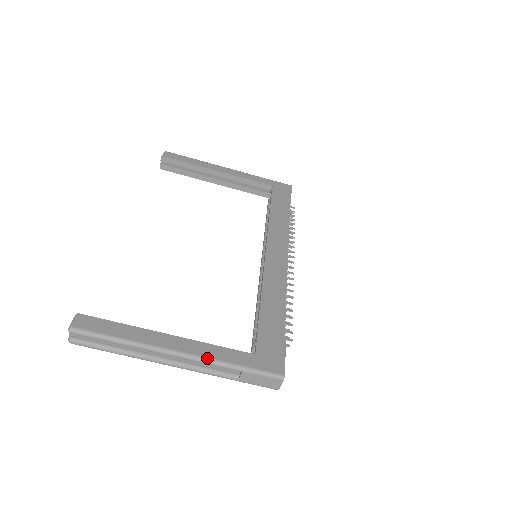
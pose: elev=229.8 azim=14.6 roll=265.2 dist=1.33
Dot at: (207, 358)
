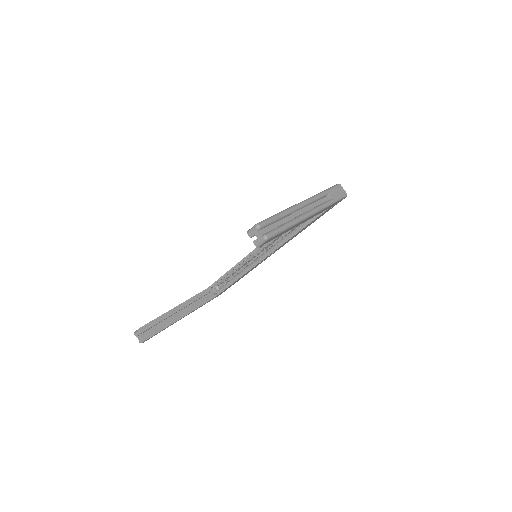
Dot at: (312, 196)
